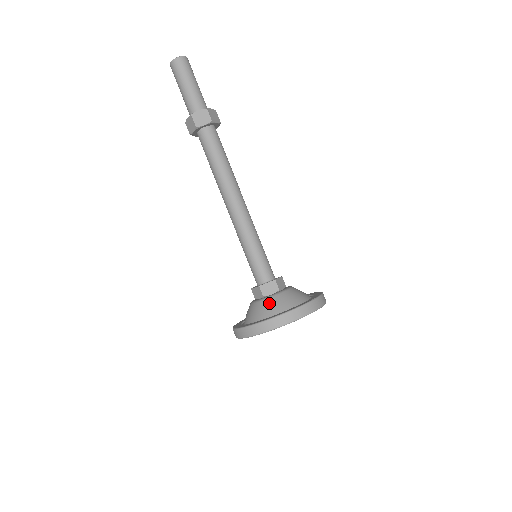
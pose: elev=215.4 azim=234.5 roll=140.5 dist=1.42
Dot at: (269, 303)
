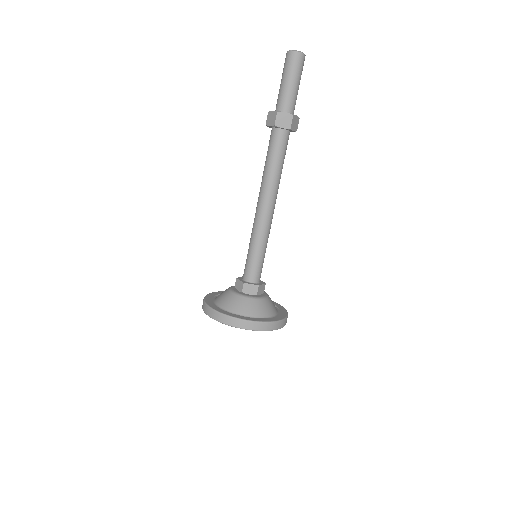
Dot at: (225, 294)
